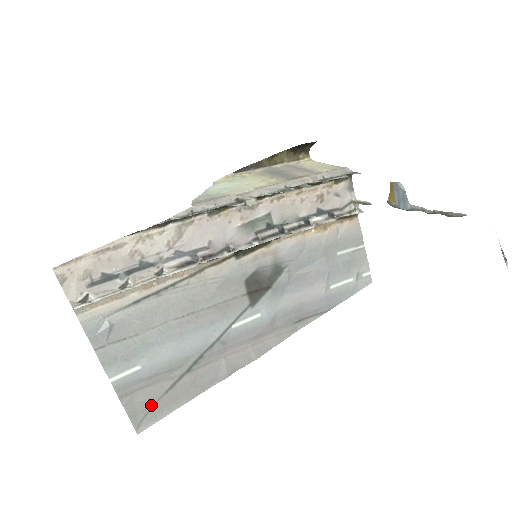
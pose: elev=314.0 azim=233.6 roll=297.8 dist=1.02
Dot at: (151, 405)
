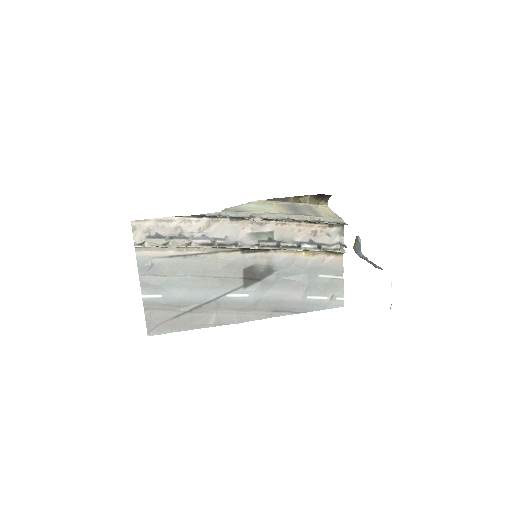
Dot at: (161, 322)
